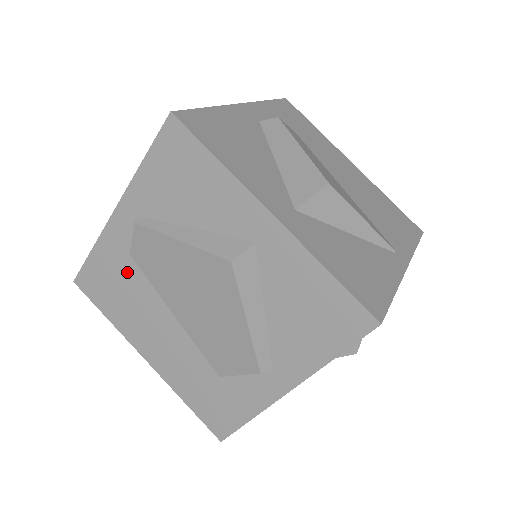
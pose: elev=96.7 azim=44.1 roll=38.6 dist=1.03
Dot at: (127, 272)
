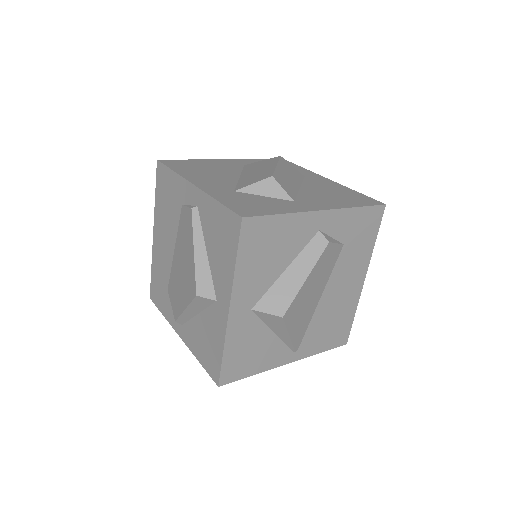
Dot at: (176, 206)
